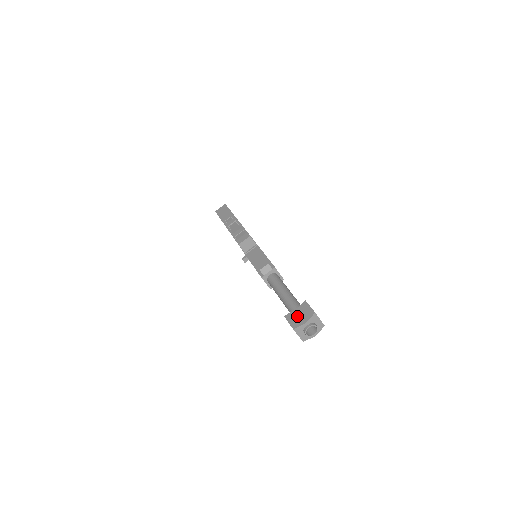
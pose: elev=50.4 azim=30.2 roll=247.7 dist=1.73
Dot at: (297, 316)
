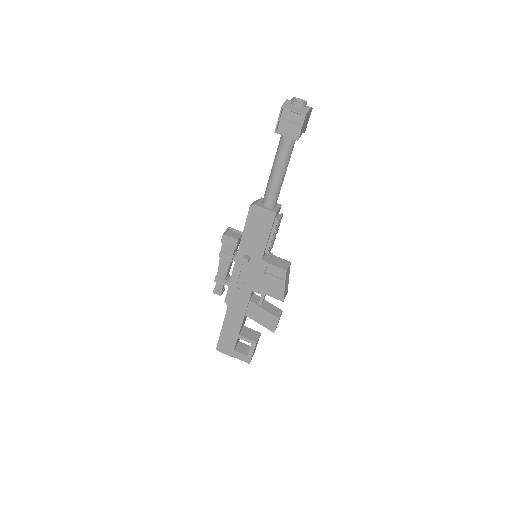
Dot at: occluded
